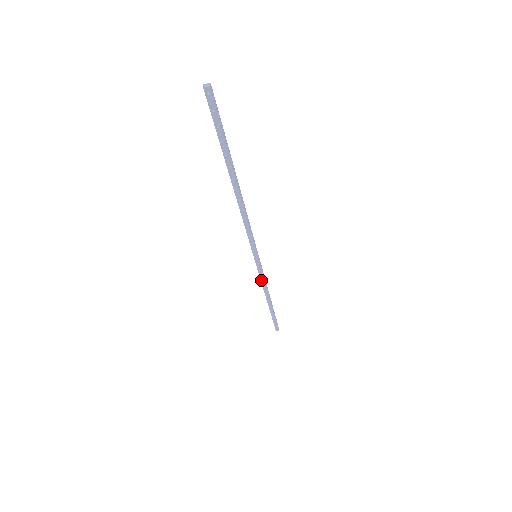
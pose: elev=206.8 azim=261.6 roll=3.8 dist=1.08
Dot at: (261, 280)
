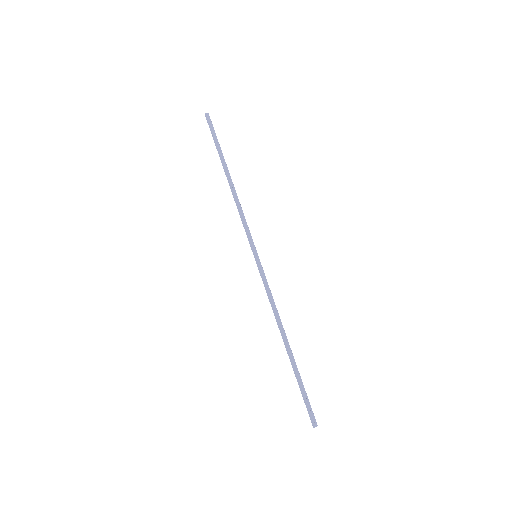
Dot at: (242, 220)
